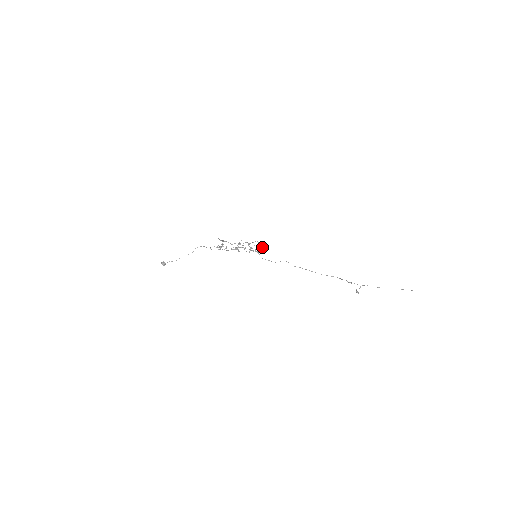
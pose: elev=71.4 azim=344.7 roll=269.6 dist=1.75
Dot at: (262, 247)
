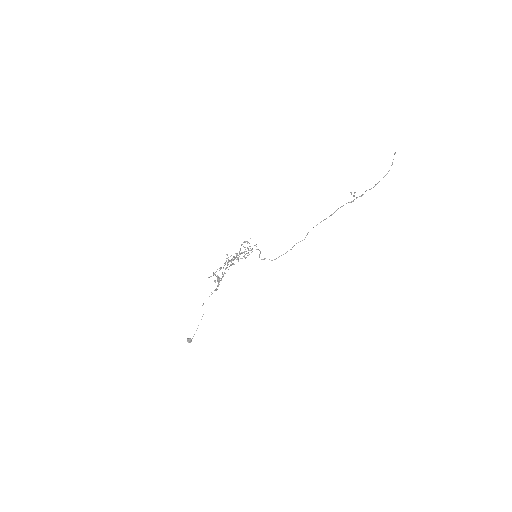
Dot at: occluded
